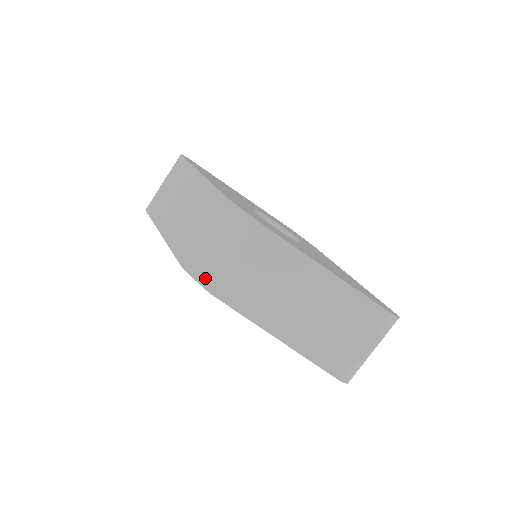
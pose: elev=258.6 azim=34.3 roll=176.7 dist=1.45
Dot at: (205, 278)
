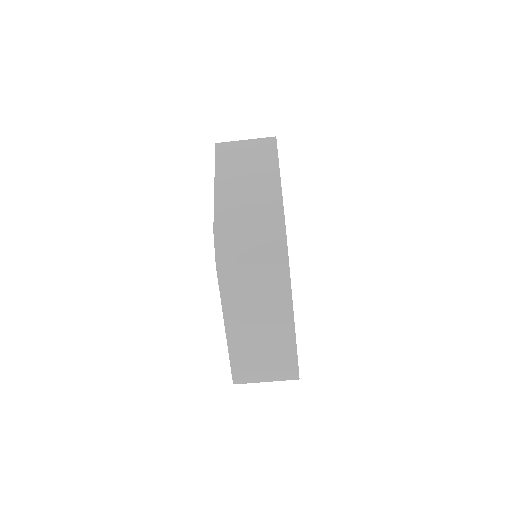
Dot at: (222, 253)
